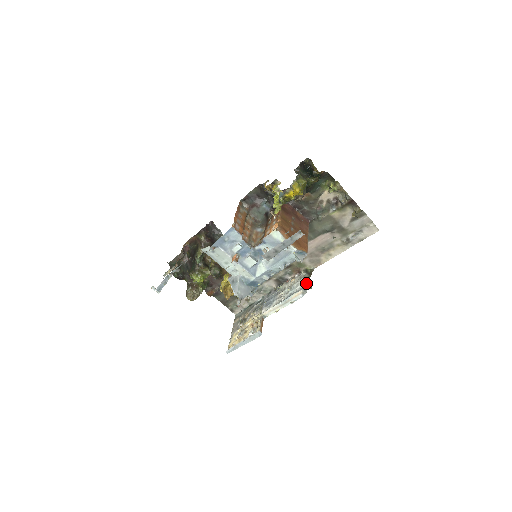
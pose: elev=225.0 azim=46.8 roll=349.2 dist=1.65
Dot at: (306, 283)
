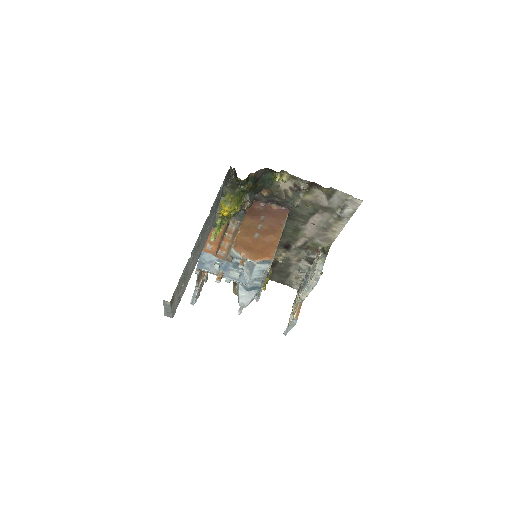
Dot at: (322, 265)
